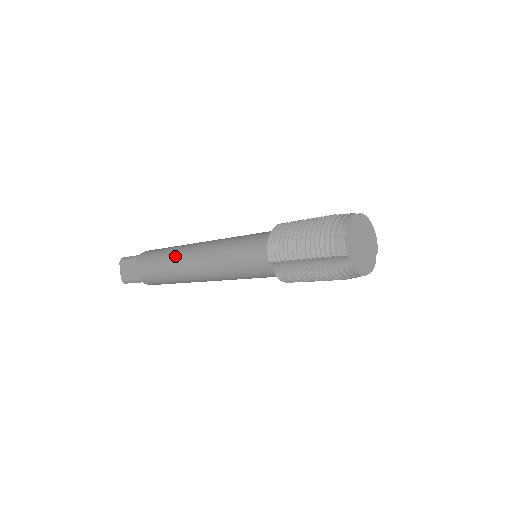
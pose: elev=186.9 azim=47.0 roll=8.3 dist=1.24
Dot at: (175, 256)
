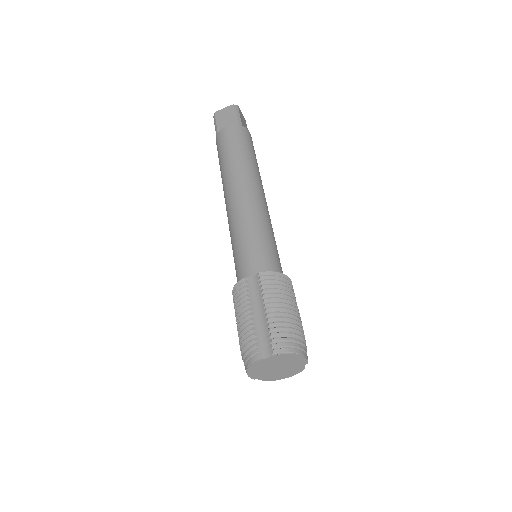
Dot at: occluded
